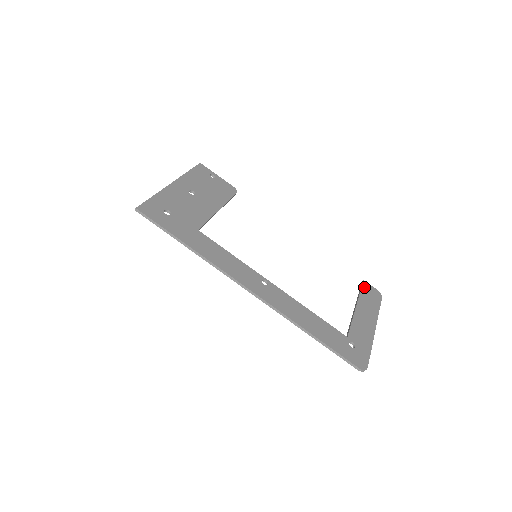
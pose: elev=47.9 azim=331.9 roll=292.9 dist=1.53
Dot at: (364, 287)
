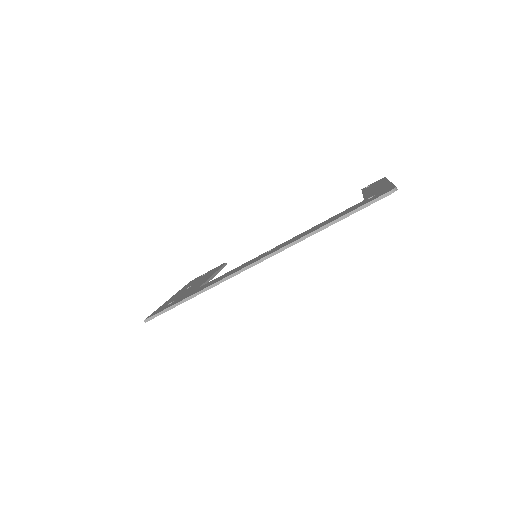
Dot at: occluded
